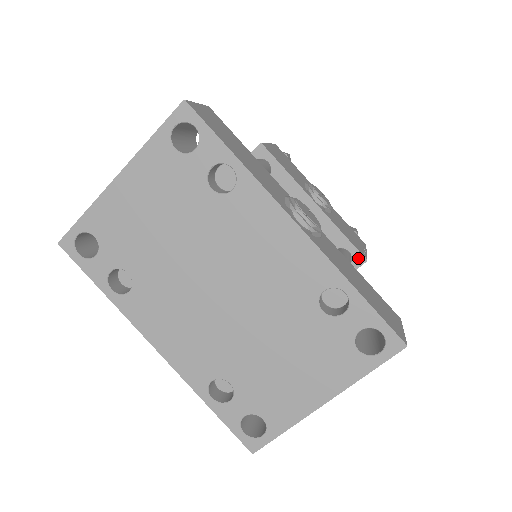
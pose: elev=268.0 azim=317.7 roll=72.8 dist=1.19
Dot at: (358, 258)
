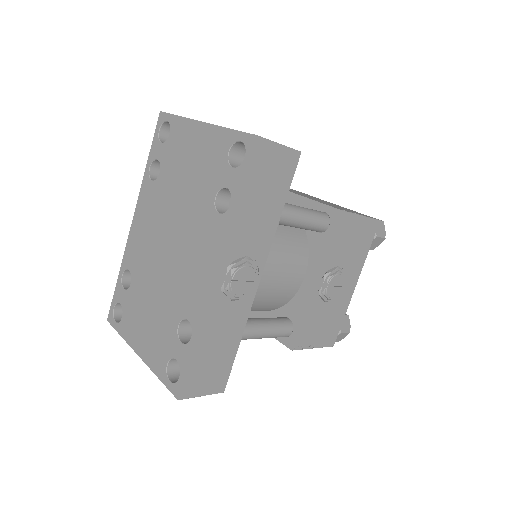
Dot at: (291, 342)
